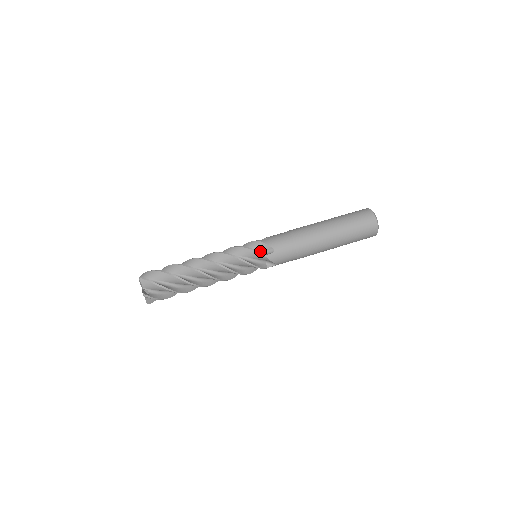
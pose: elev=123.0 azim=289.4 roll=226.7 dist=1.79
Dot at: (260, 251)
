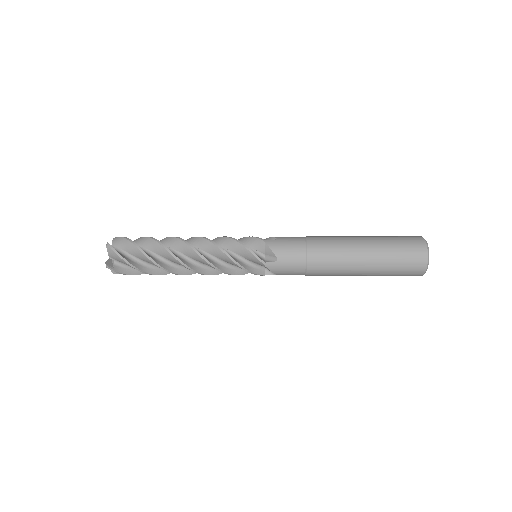
Dot at: occluded
